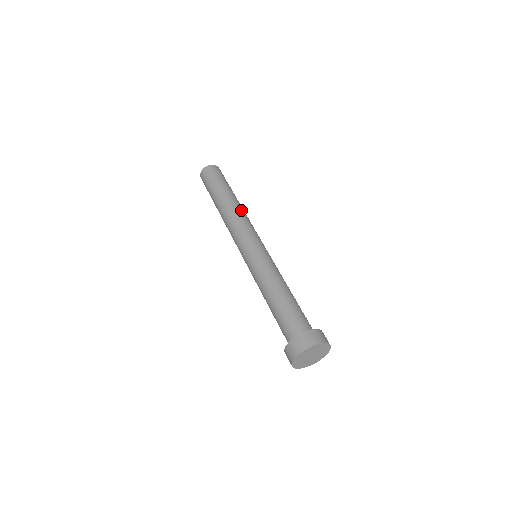
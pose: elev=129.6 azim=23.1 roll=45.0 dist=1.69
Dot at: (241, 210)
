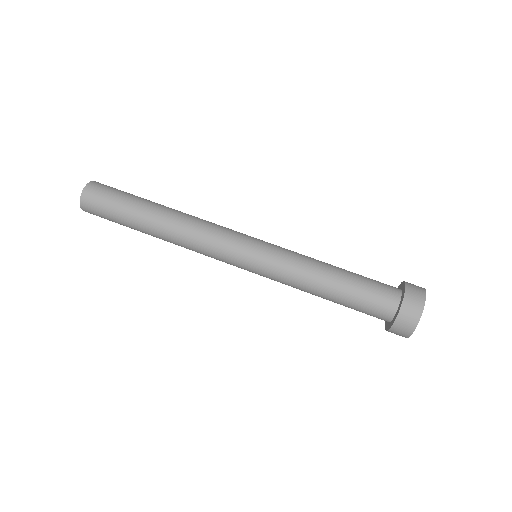
Dot at: (185, 220)
